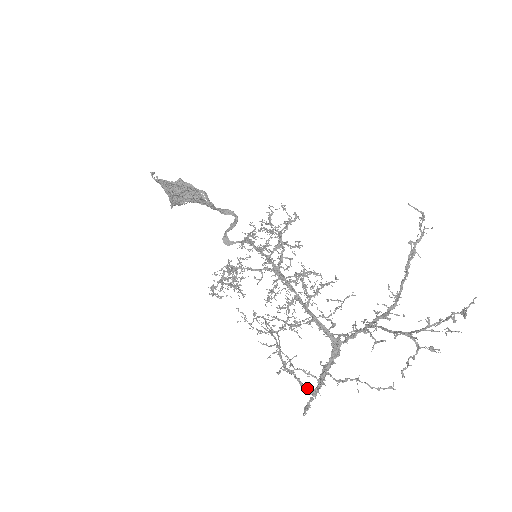
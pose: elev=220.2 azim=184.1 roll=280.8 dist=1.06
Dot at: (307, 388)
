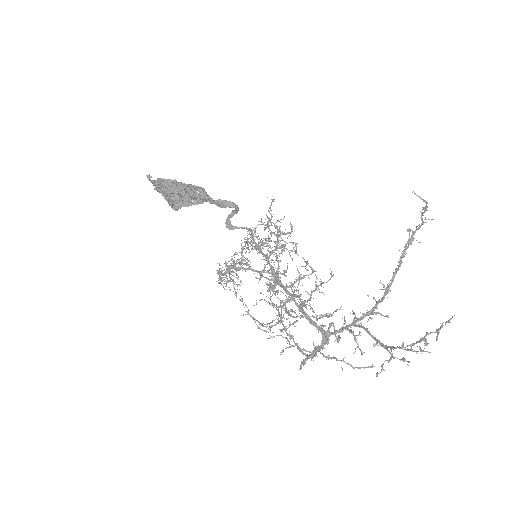
Dot at: (303, 353)
